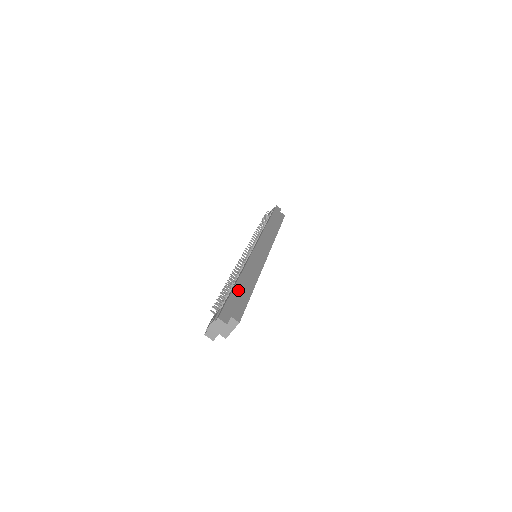
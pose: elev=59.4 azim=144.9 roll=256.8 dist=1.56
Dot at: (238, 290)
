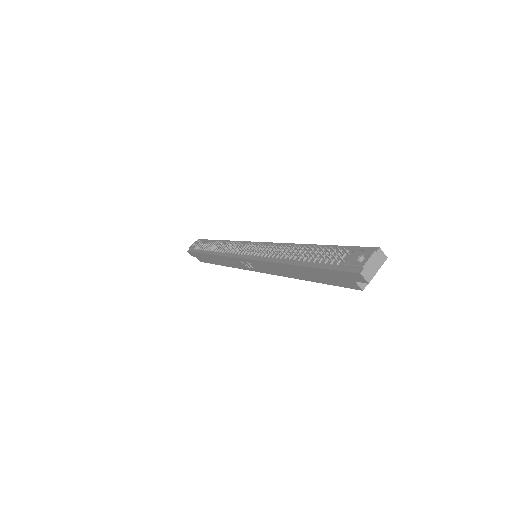
Dot at: occluded
